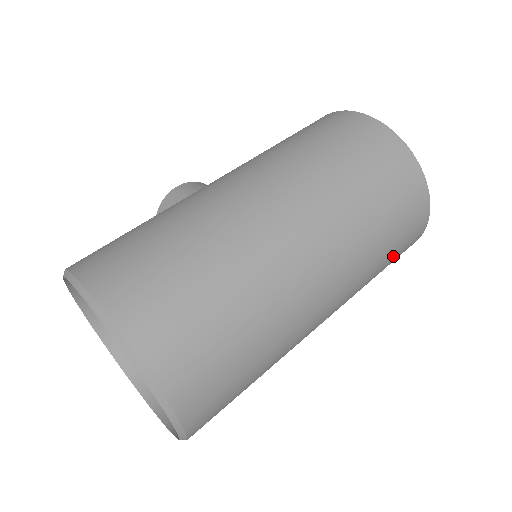
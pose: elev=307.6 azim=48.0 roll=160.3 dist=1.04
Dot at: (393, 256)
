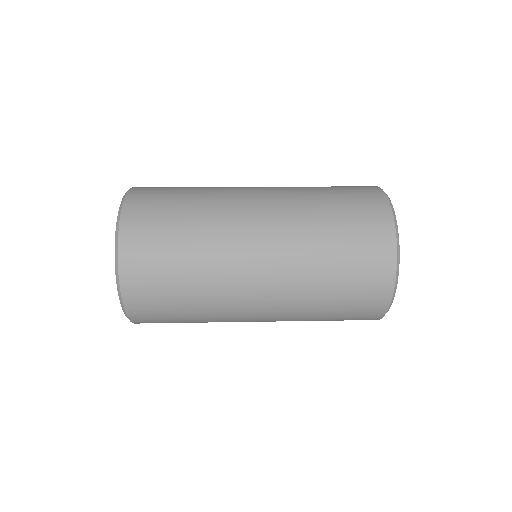
Dot at: (349, 252)
